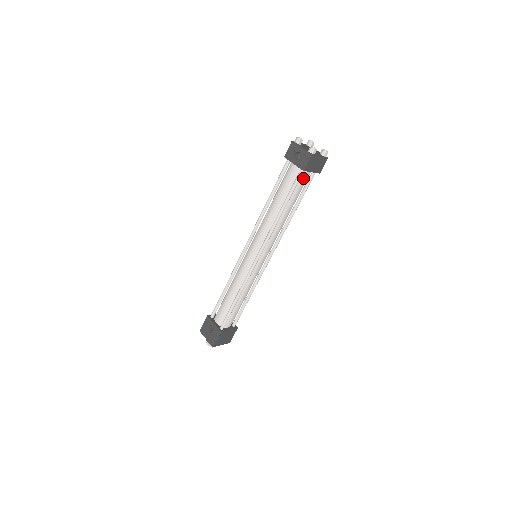
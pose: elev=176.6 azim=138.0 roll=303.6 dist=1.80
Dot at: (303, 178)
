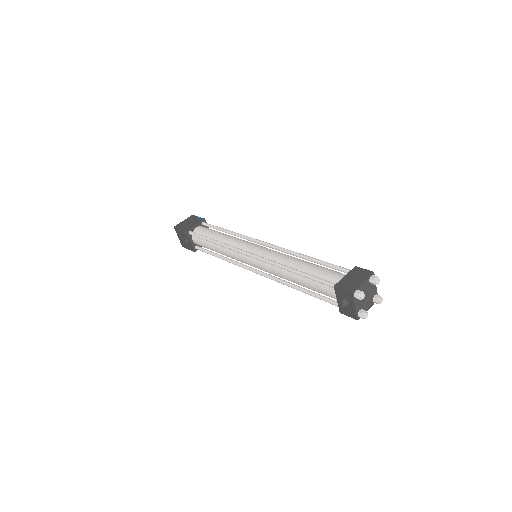
Dot at: occluded
